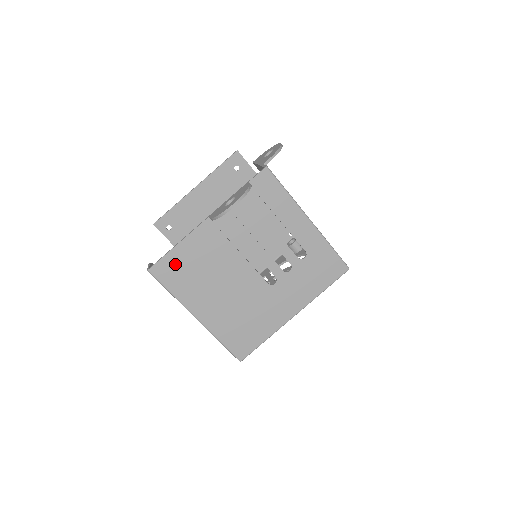
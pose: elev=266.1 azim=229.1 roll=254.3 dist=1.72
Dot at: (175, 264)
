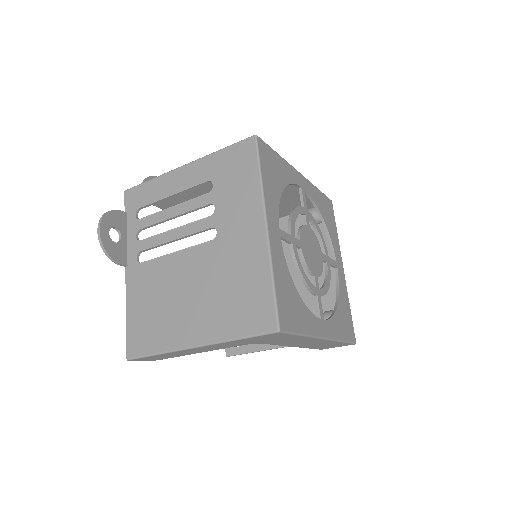
Dot at: (138, 328)
